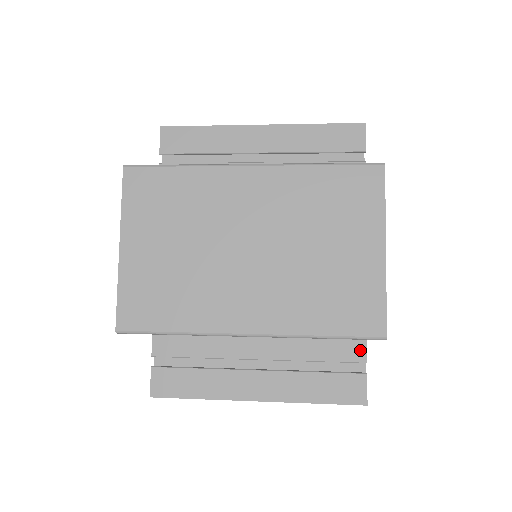
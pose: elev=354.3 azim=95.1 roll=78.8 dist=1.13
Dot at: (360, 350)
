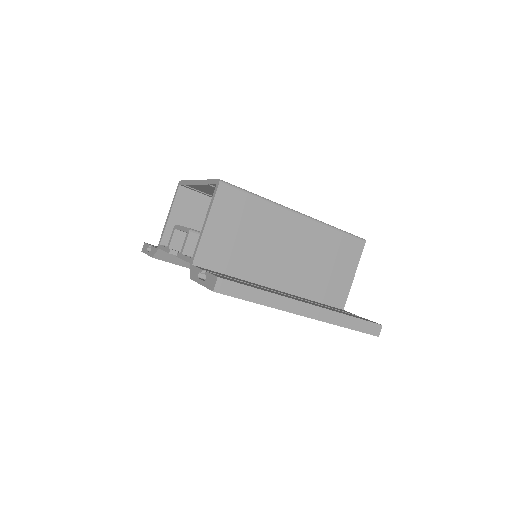
Dot at: (349, 312)
